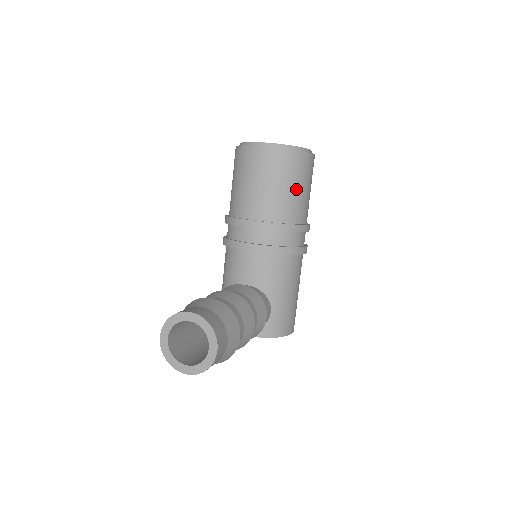
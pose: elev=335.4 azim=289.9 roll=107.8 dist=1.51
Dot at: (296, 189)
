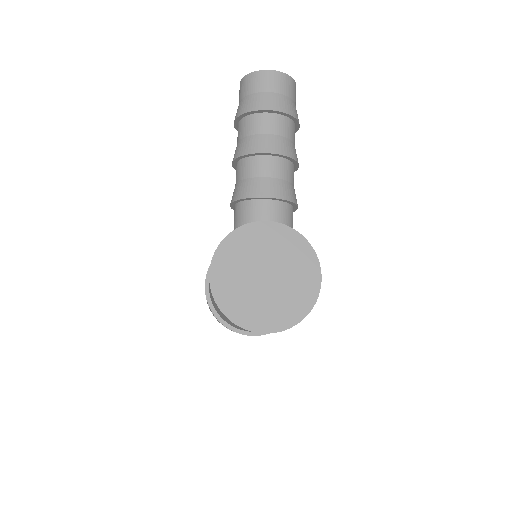
Dot at: occluded
